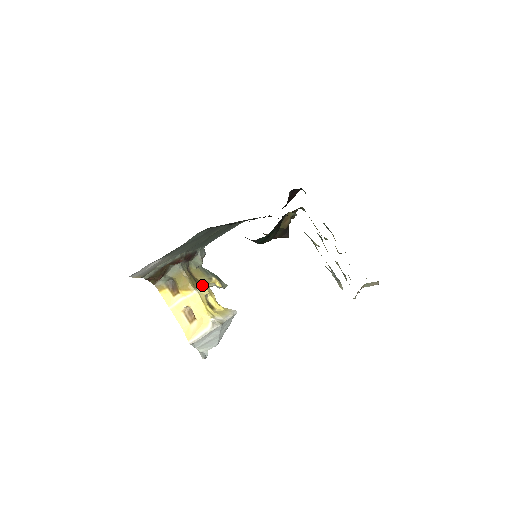
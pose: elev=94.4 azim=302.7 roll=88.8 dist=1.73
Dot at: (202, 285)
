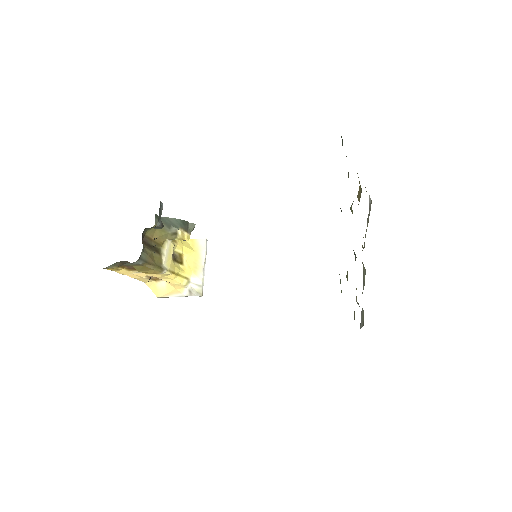
Dot at: (165, 245)
